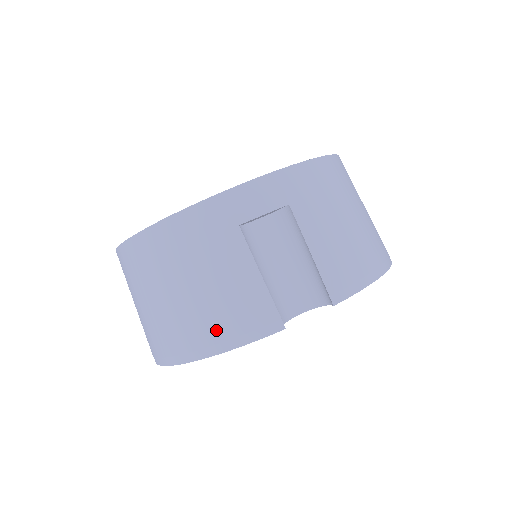
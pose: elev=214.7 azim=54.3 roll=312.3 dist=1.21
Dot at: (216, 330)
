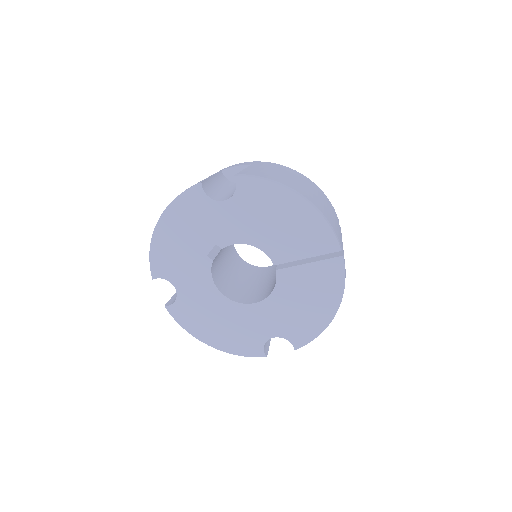
Dot at: occluded
